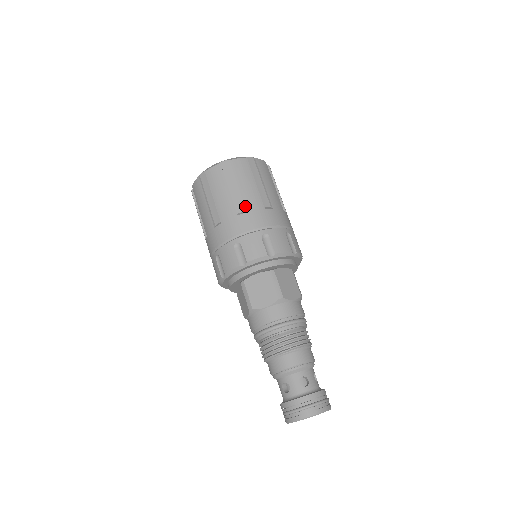
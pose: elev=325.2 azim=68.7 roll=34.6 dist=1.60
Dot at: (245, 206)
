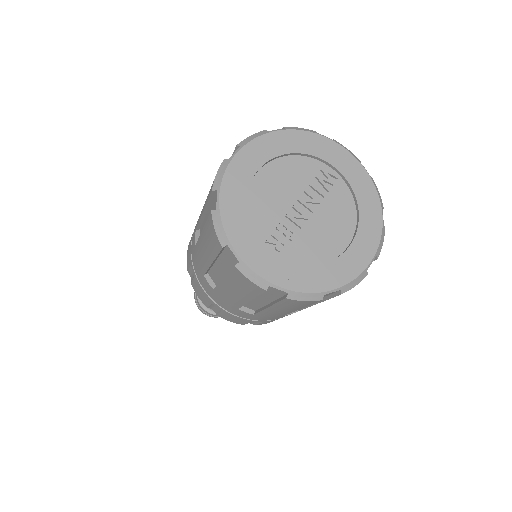
Dot at: (215, 287)
